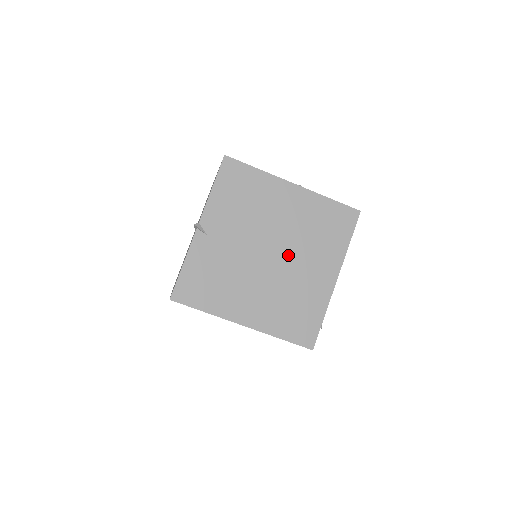
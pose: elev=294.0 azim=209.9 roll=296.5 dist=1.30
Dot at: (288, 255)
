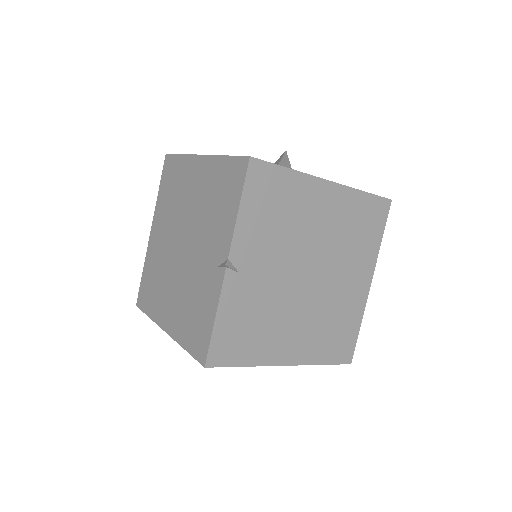
Dot at: (326, 271)
